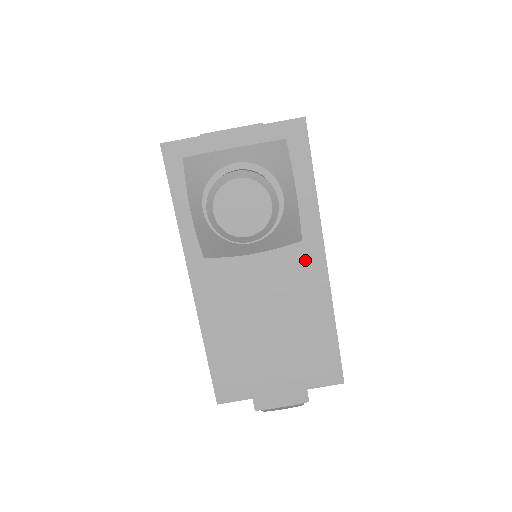
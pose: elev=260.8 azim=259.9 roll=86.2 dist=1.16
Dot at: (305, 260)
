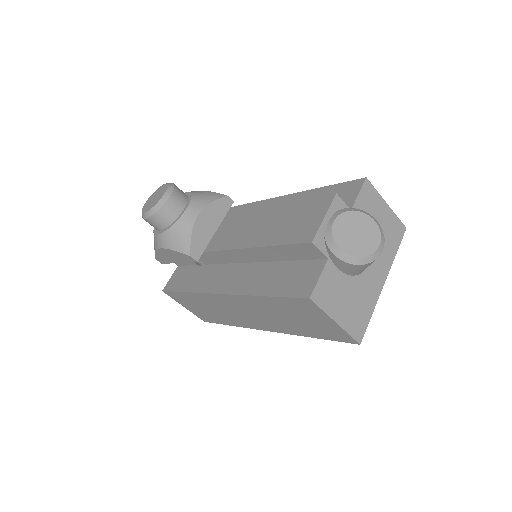
Dot at: occluded
